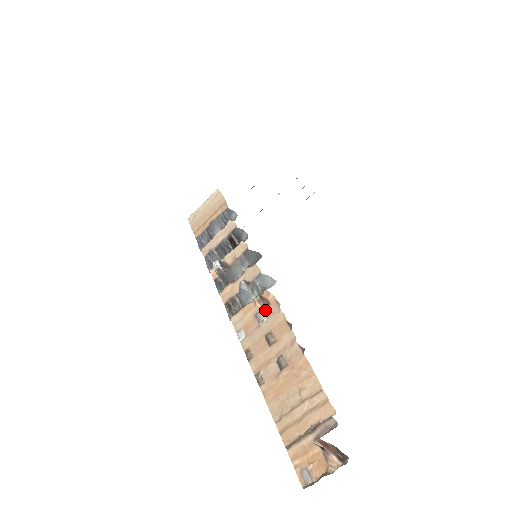
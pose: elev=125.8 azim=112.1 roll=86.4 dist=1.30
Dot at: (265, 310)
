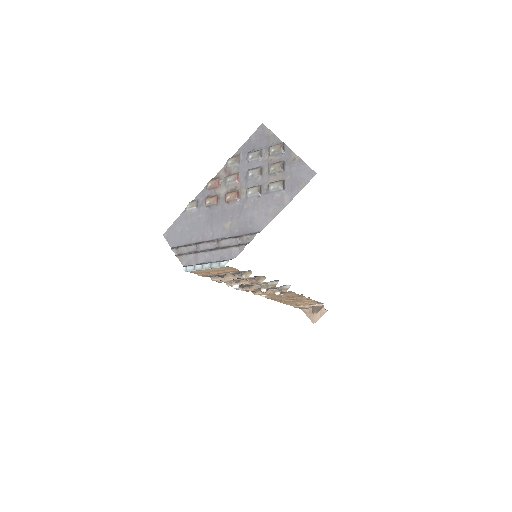
Dot at: occluded
